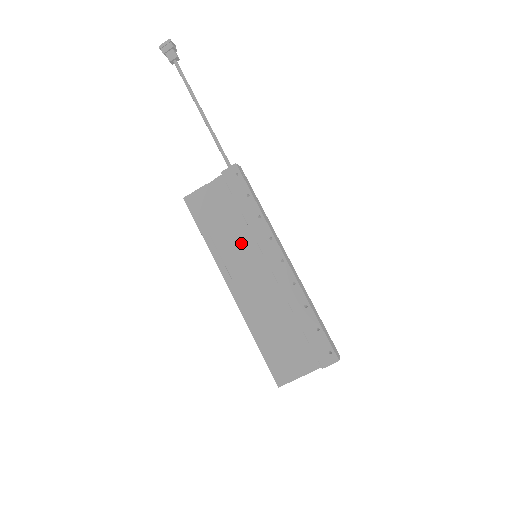
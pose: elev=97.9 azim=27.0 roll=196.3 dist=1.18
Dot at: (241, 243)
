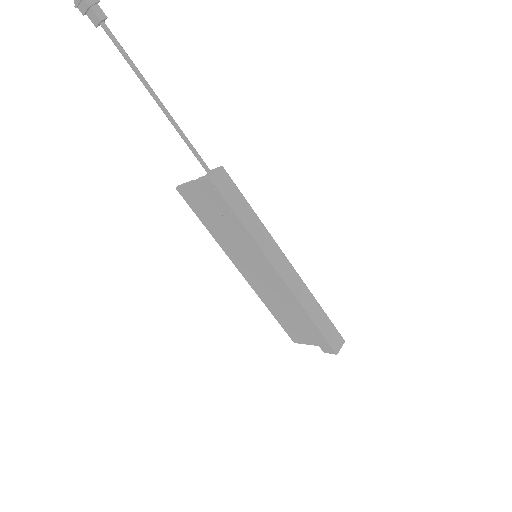
Dot at: (239, 243)
